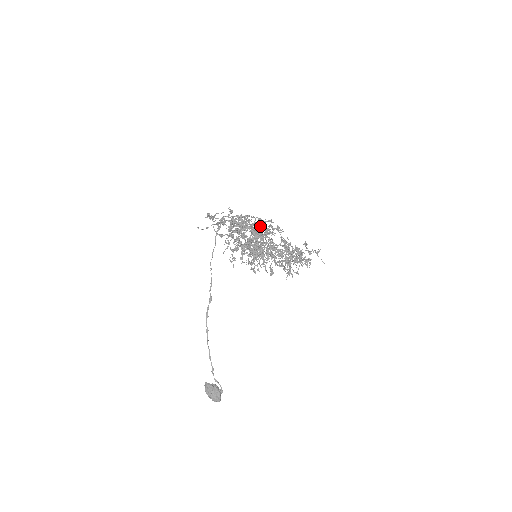
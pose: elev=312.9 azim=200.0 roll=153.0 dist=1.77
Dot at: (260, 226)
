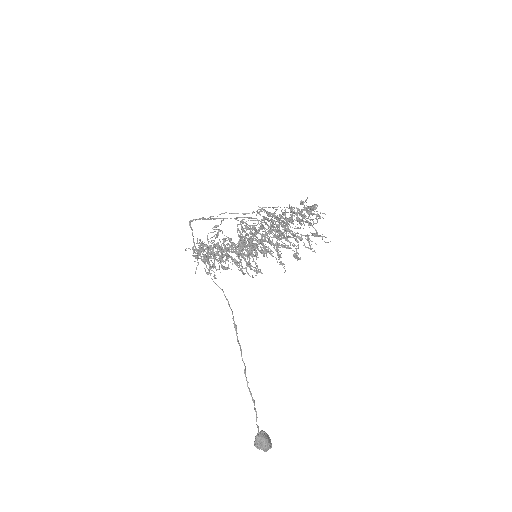
Dot at: (255, 218)
